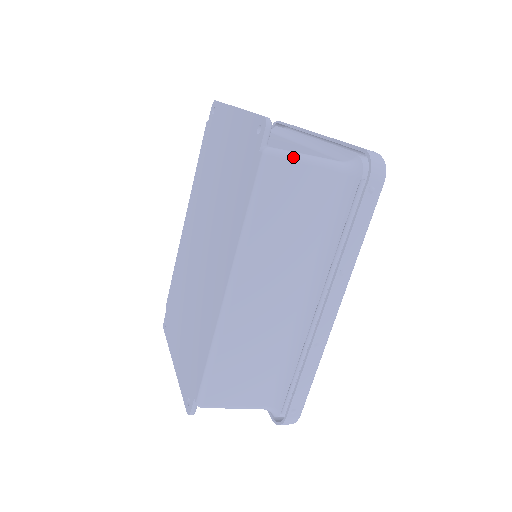
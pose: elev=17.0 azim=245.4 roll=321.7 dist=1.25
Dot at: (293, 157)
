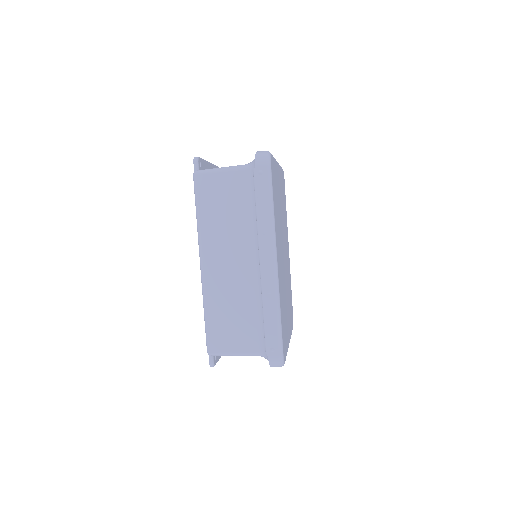
Dot at: (210, 171)
